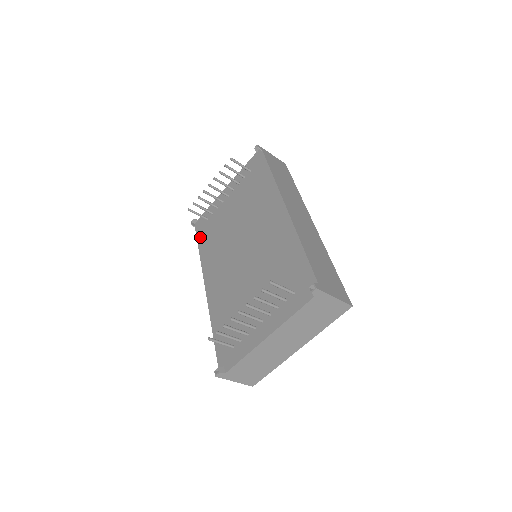
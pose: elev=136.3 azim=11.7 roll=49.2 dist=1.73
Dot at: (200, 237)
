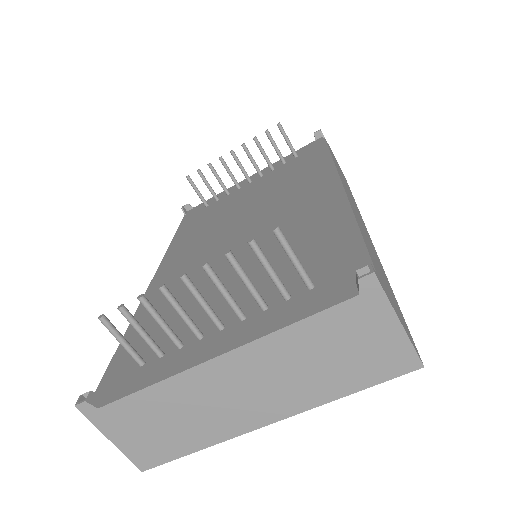
Dot at: (185, 223)
